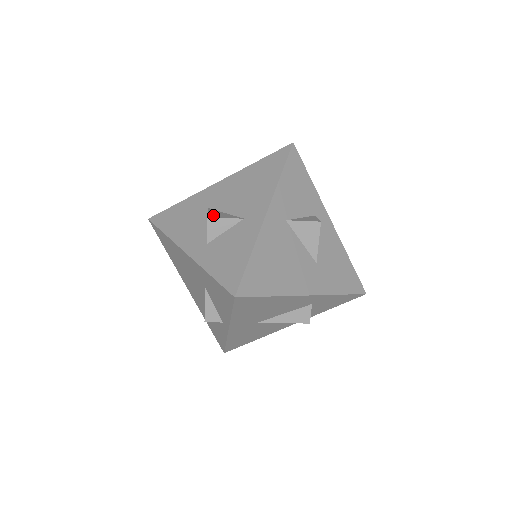
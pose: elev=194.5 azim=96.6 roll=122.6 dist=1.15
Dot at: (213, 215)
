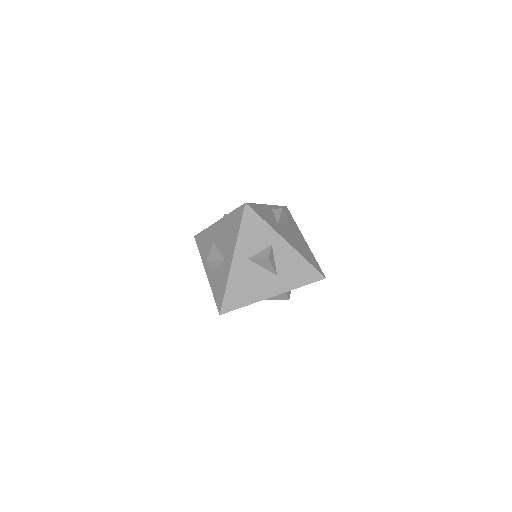
Dot at: (210, 257)
